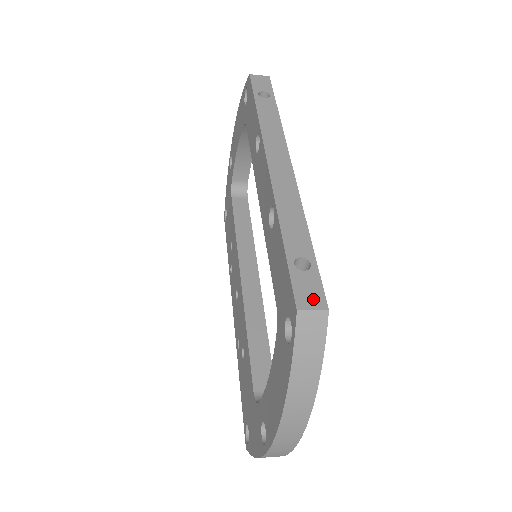
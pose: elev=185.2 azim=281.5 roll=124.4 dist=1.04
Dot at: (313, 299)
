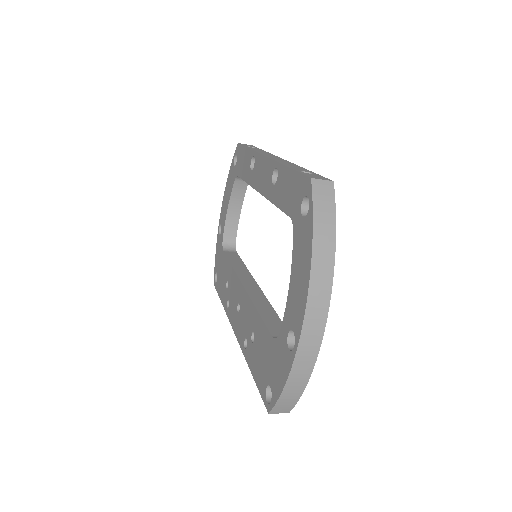
Dot at: (320, 178)
